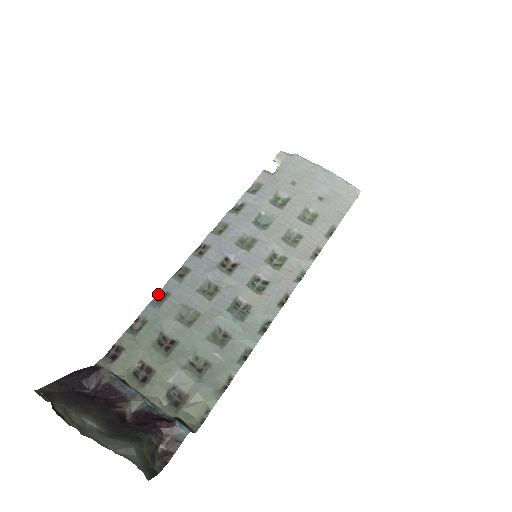
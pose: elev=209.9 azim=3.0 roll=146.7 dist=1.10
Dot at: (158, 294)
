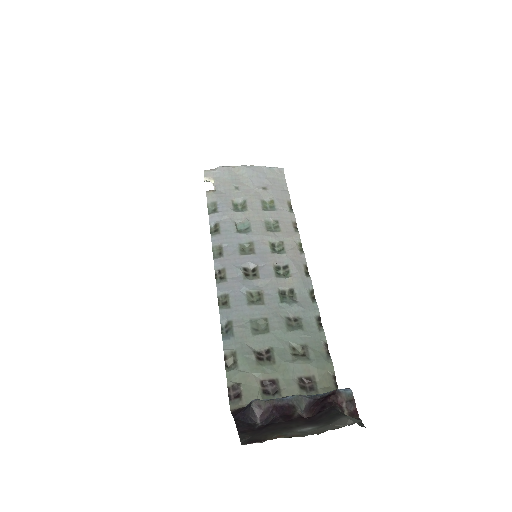
Dot at: (221, 328)
